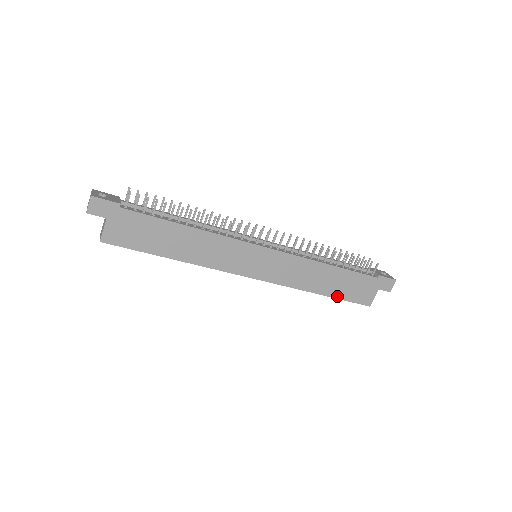
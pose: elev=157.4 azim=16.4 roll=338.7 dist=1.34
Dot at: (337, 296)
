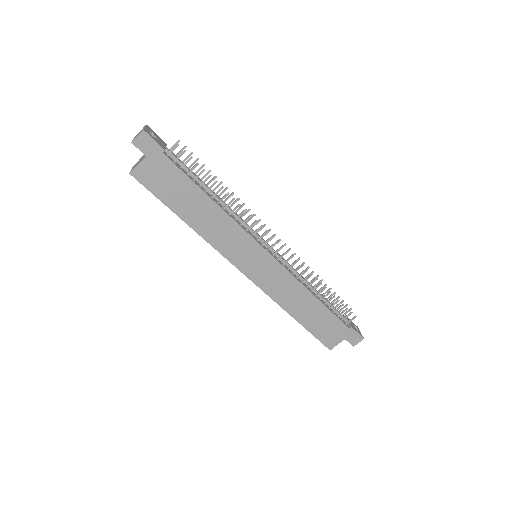
Dot at: (307, 327)
